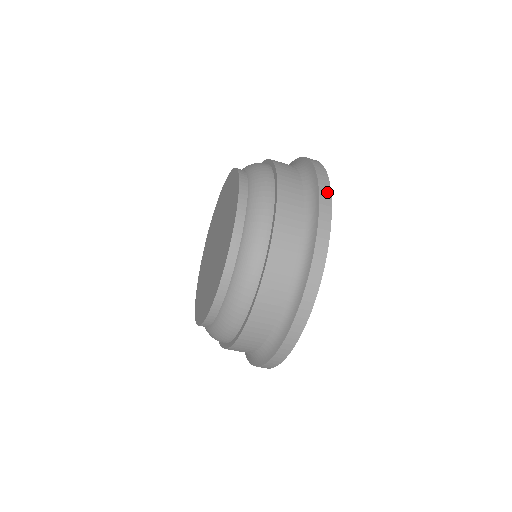
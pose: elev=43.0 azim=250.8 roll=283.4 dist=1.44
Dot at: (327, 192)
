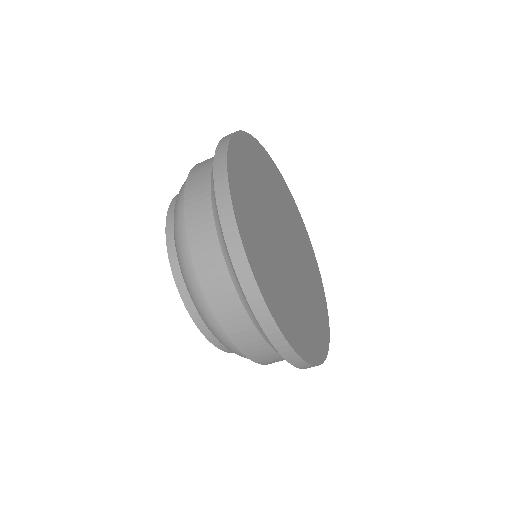
Dot at: occluded
